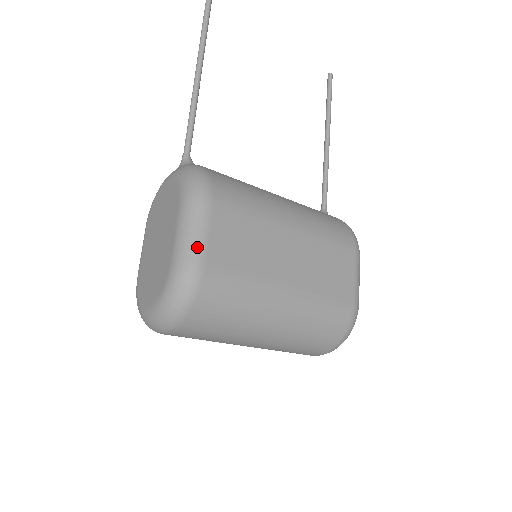
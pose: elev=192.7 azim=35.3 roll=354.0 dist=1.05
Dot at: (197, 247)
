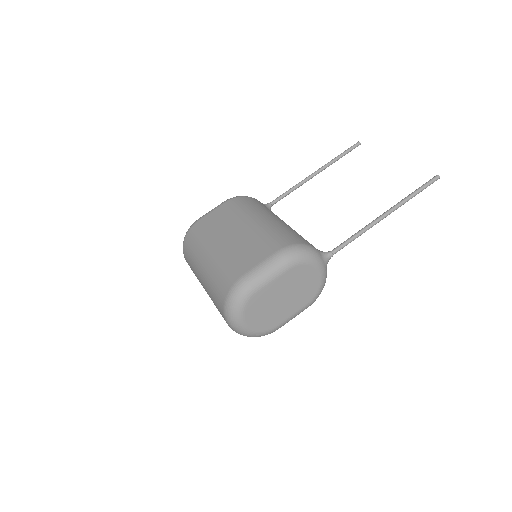
Dot at: (204, 215)
